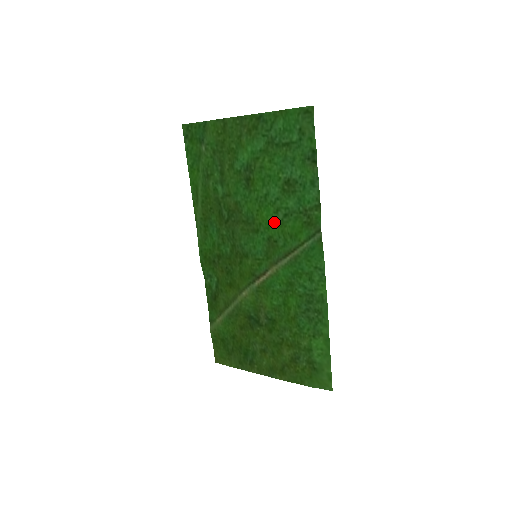
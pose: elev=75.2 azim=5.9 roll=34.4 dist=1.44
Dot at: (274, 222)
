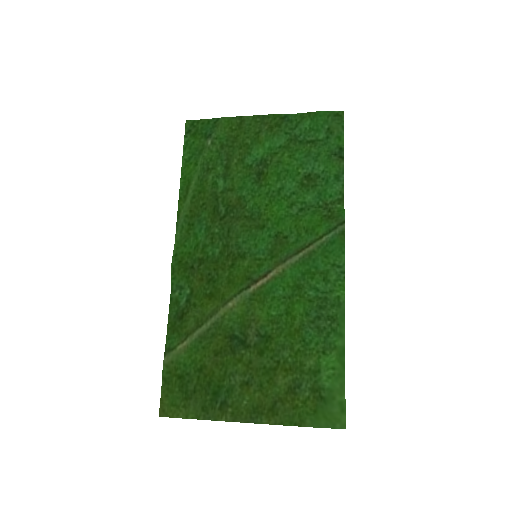
Dot at: (286, 216)
